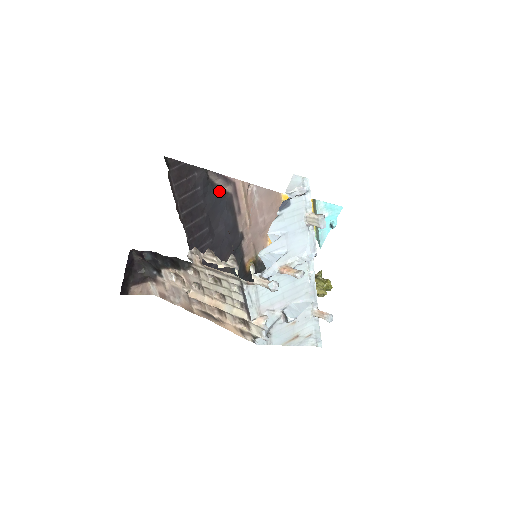
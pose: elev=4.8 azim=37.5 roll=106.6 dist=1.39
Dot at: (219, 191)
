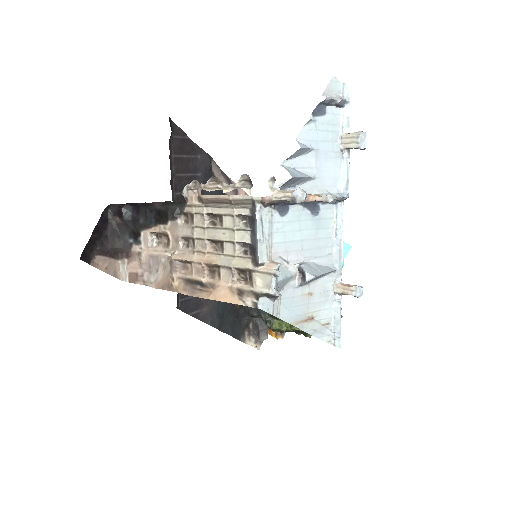
Dot at: (220, 190)
